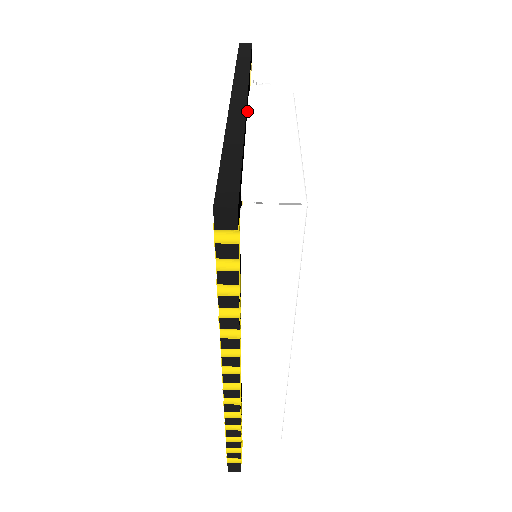
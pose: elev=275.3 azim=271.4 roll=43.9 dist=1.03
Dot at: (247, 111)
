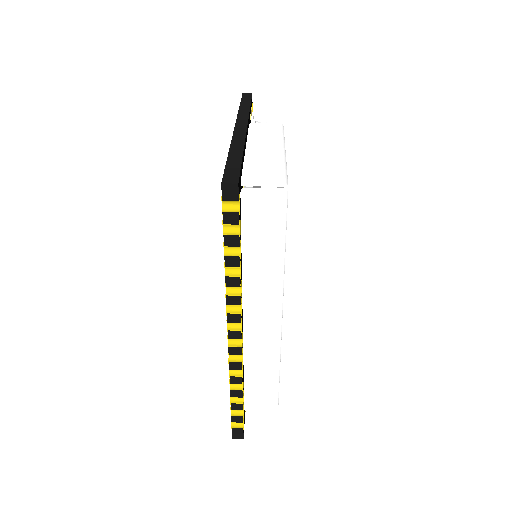
Dot at: (247, 135)
